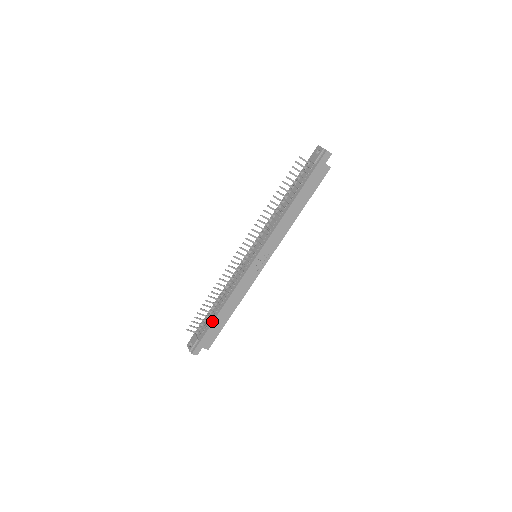
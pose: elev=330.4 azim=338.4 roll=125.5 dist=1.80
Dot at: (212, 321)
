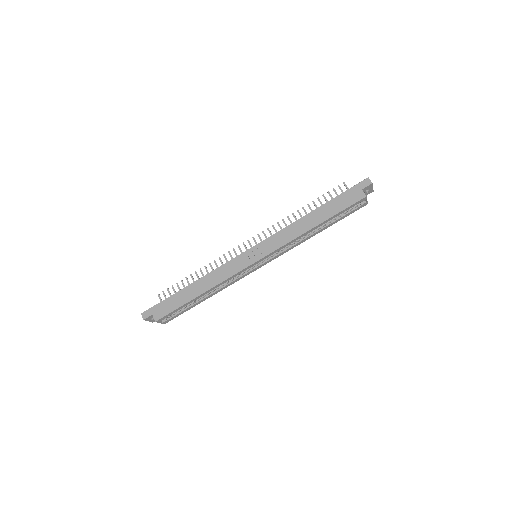
Dot at: (179, 291)
